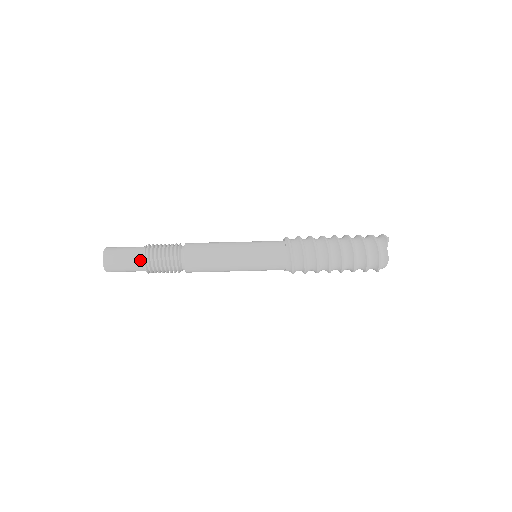
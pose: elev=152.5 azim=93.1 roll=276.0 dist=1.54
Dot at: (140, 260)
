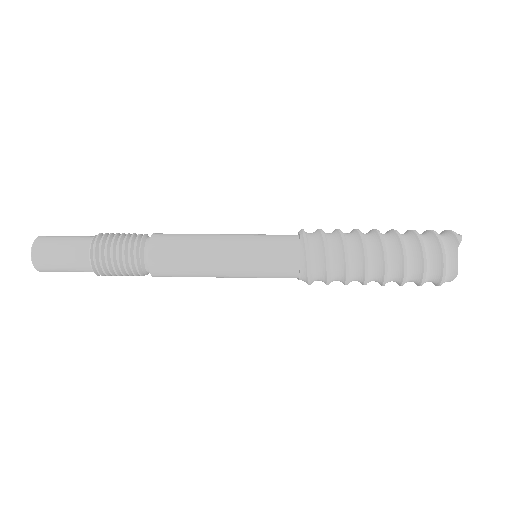
Dot at: (84, 261)
